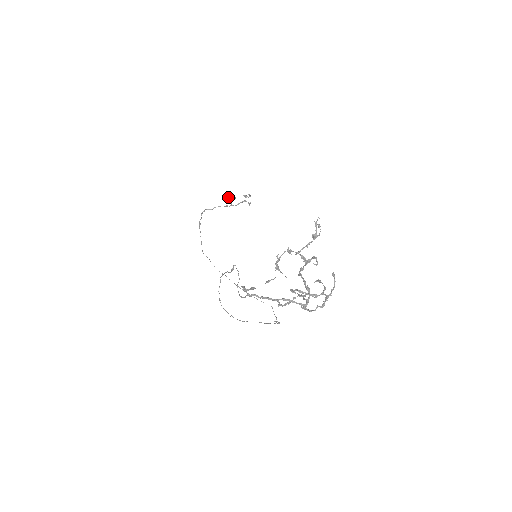
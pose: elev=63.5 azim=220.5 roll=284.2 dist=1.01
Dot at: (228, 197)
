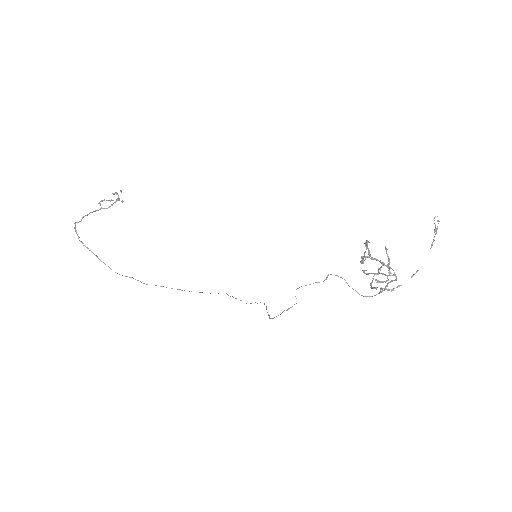
Dot at: (102, 201)
